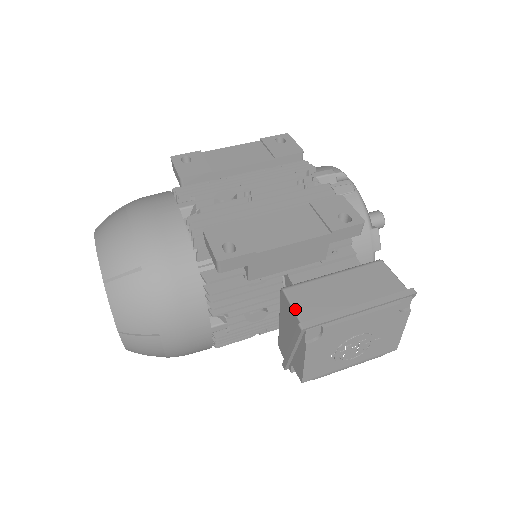
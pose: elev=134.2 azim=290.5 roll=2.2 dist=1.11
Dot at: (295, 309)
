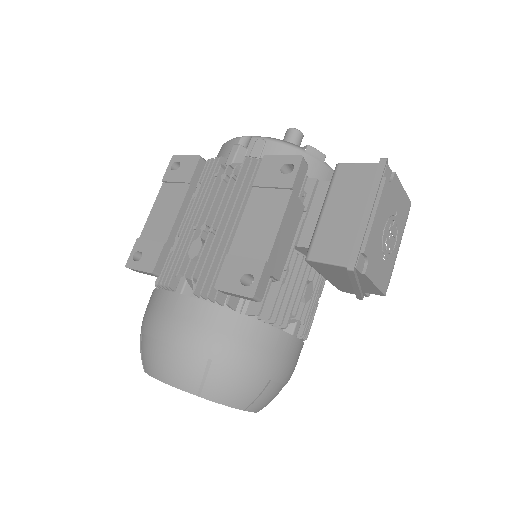
Dot at: (331, 263)
